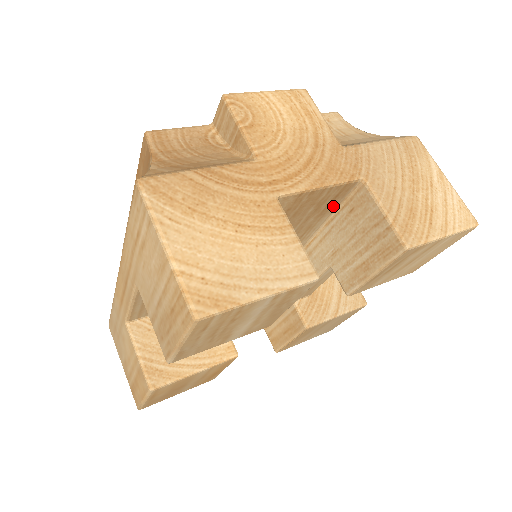
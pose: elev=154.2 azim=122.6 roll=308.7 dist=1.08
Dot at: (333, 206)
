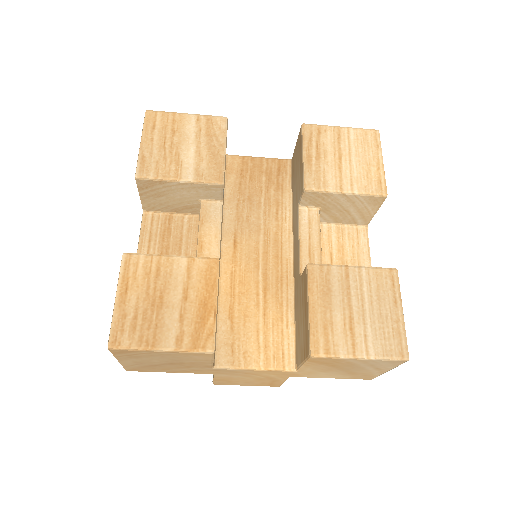
Dot at: (285, 182)
